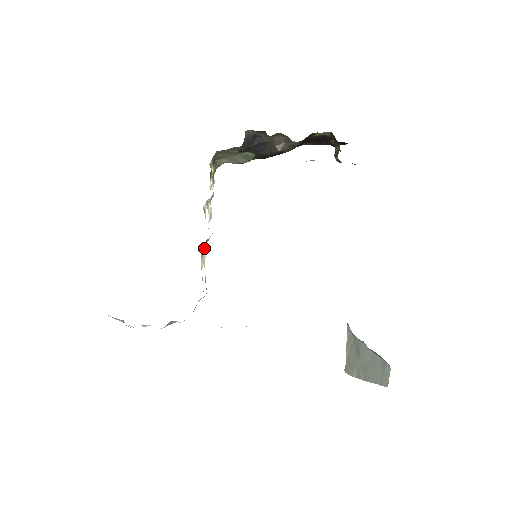
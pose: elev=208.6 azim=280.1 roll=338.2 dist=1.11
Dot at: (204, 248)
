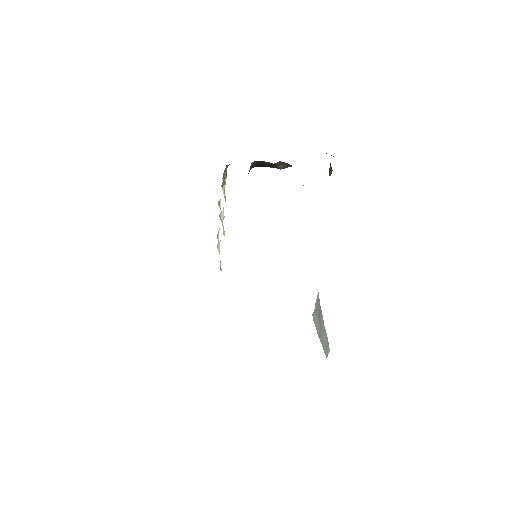
Dot at: (219, 242)
